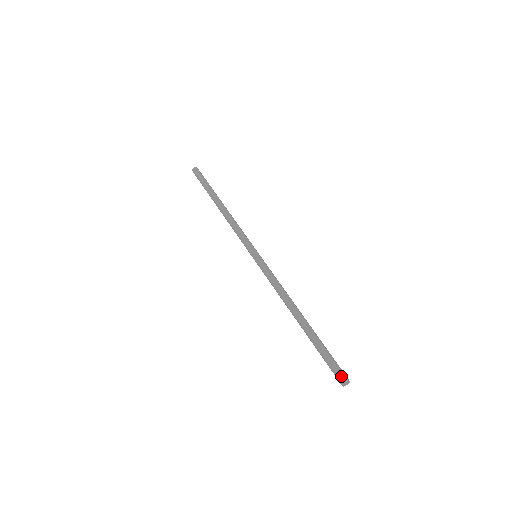
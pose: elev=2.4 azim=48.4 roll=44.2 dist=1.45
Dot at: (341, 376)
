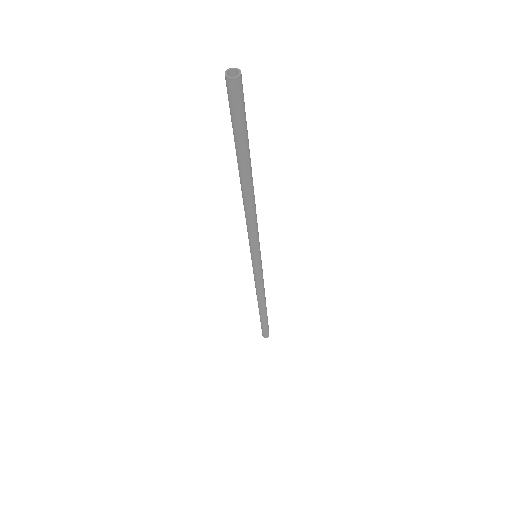
Dot at: occluded
